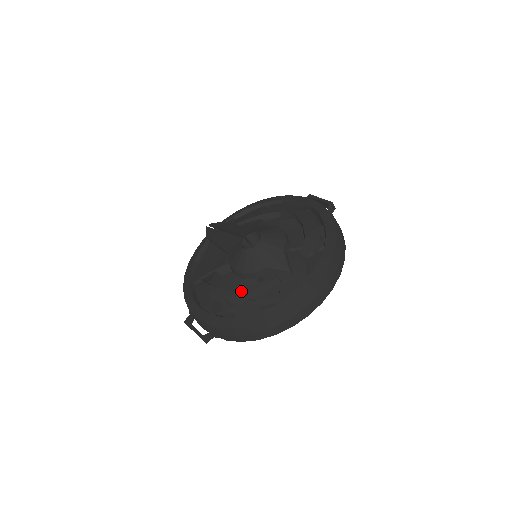
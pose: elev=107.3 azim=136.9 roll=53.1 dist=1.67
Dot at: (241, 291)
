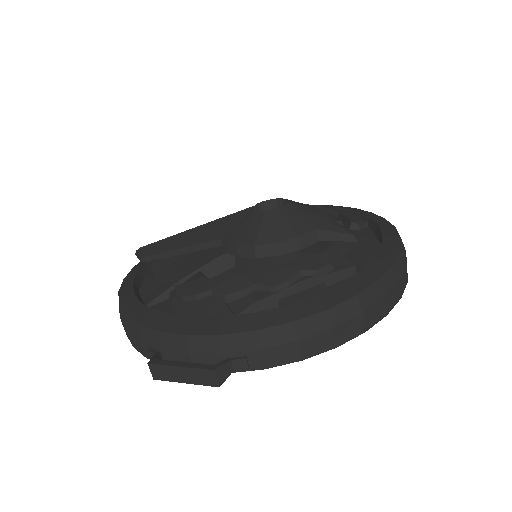
Dot at: (284, 265)
